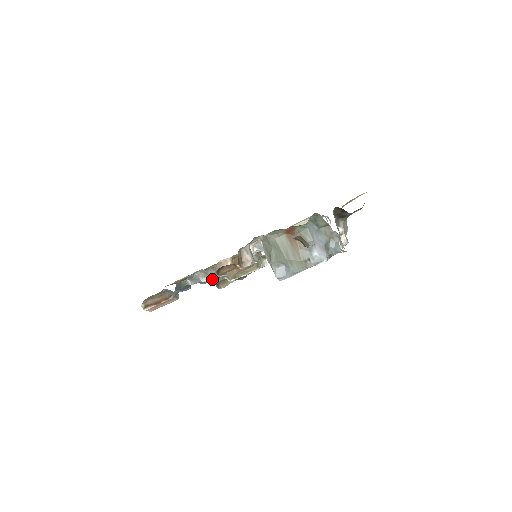
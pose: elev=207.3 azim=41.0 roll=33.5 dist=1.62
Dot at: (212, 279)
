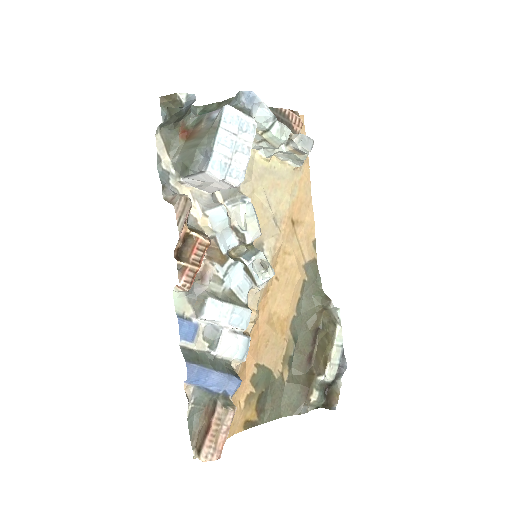
Dot at: (222, 314)
